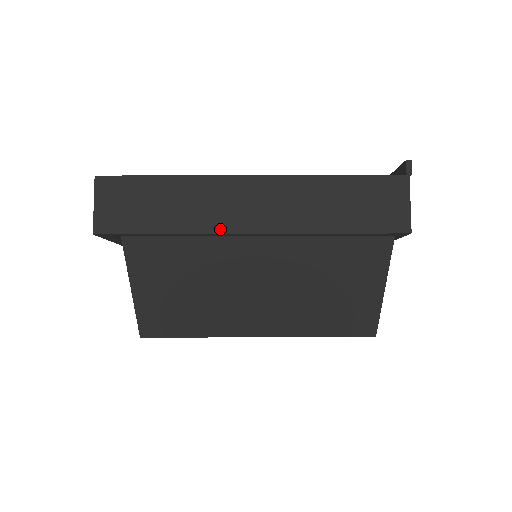
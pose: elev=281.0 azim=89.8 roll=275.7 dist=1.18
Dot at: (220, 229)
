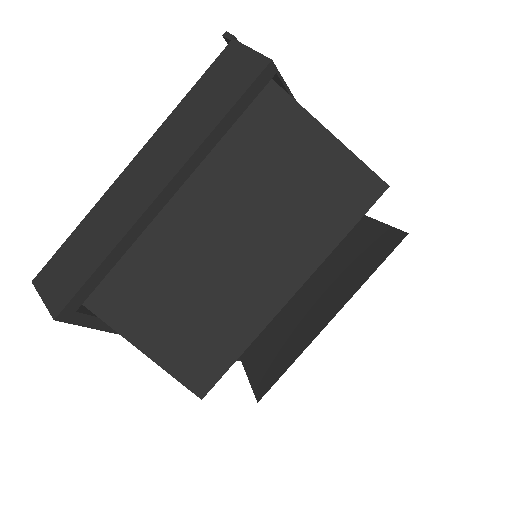
Dot at: (136, 216)
